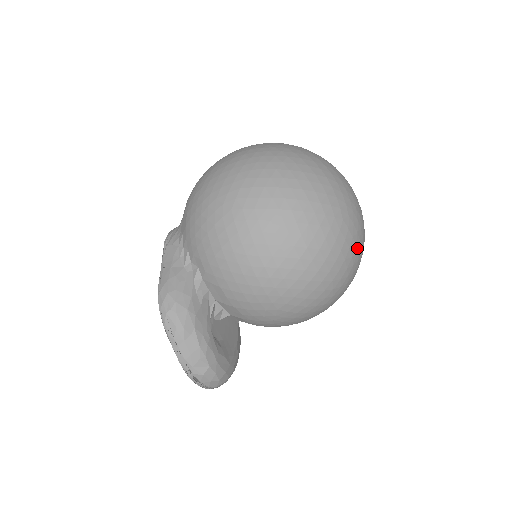
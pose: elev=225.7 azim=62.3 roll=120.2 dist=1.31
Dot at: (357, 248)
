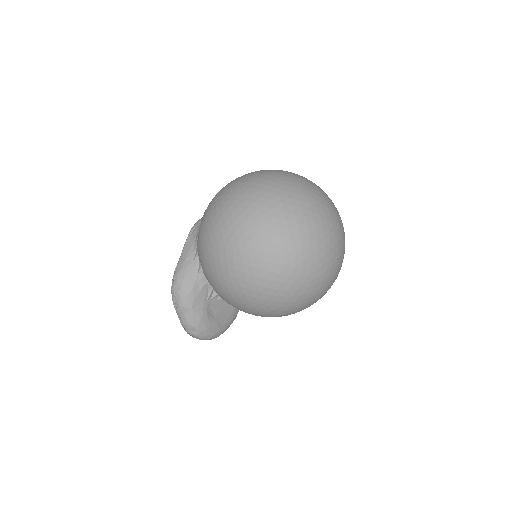
Dot at: (318, 285)
